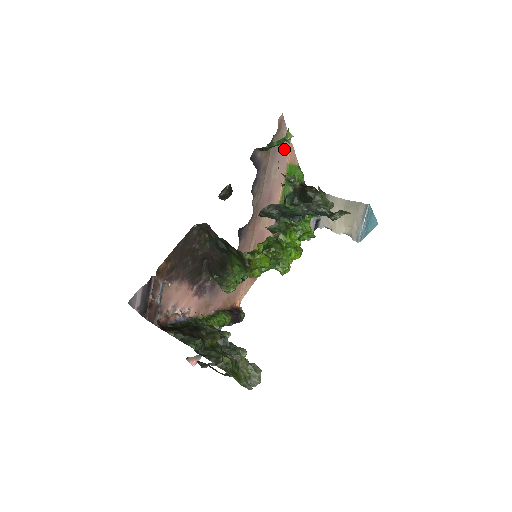
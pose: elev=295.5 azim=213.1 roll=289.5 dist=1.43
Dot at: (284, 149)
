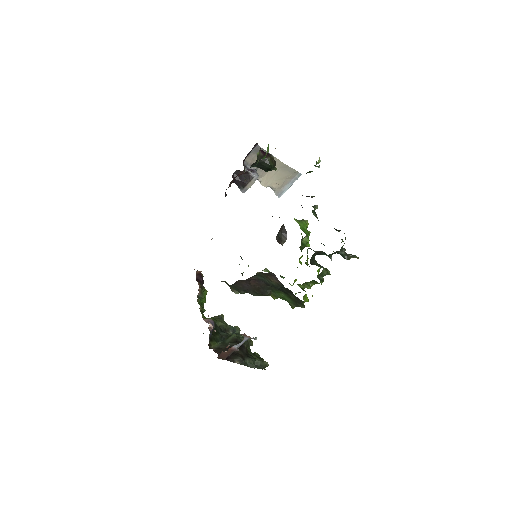
Dot at: occluded
